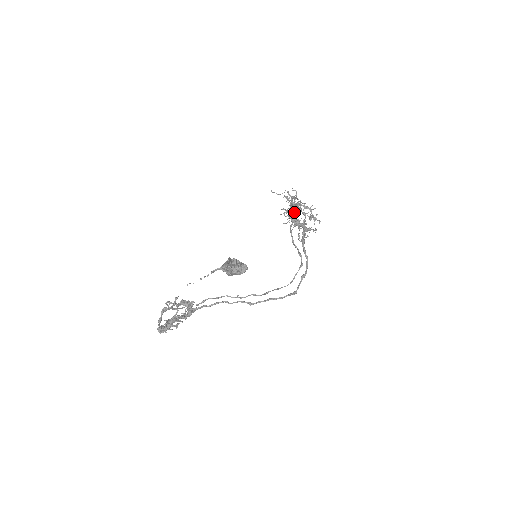
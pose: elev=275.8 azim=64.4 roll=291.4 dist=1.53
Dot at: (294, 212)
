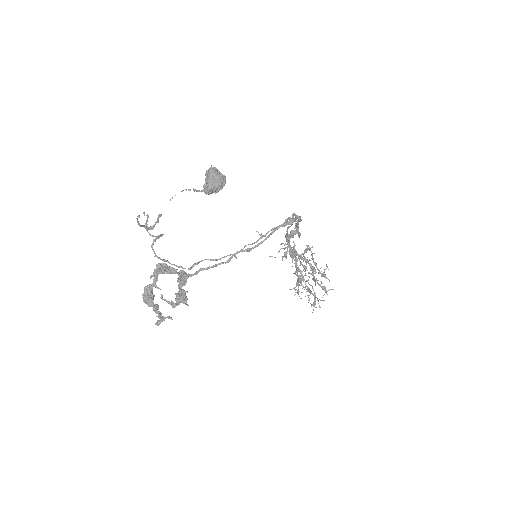
Dot at: (296, 261)
